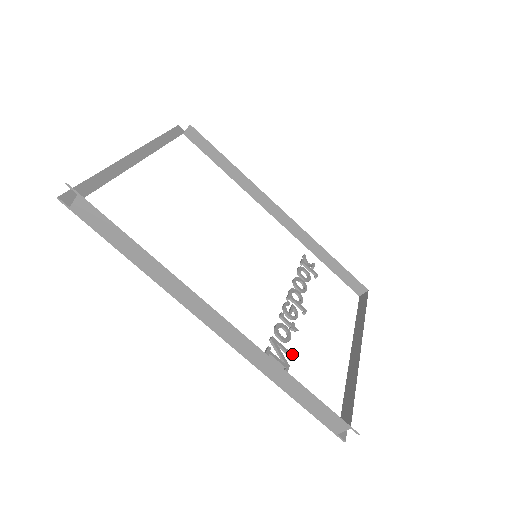
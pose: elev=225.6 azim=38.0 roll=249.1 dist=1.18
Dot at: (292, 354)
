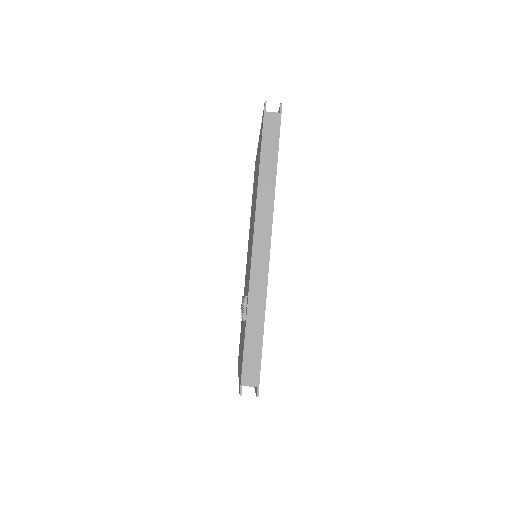
Dot at: occluded
